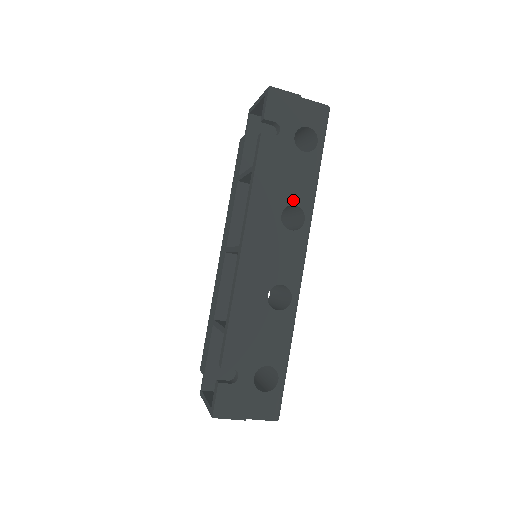
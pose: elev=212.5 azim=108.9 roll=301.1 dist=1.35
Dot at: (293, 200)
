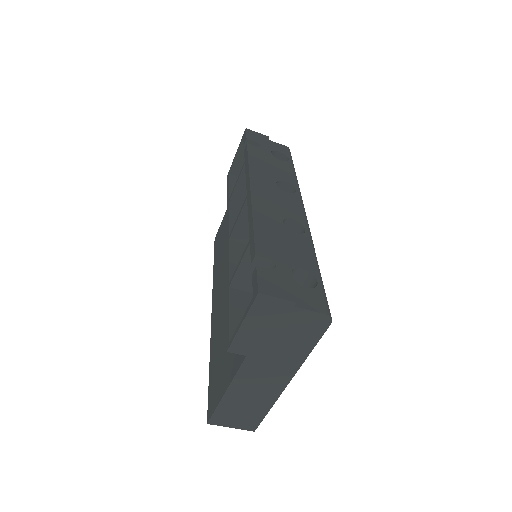
Dot at: (282, 179)
